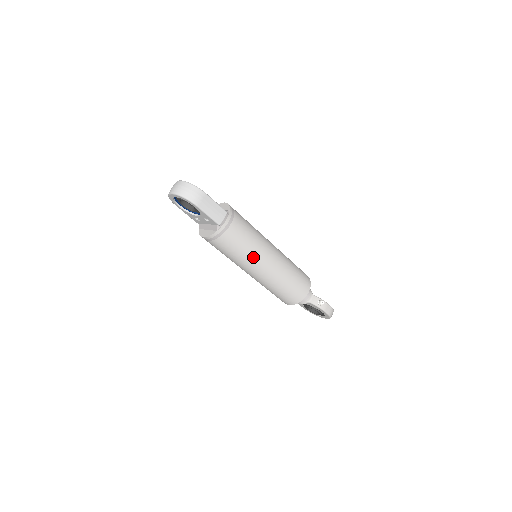
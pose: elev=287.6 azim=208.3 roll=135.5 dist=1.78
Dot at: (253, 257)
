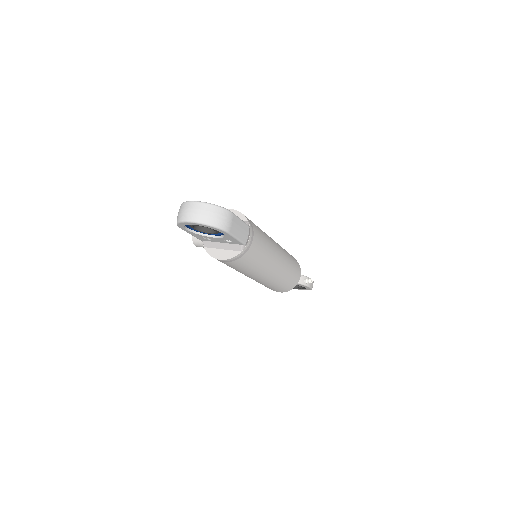
Dot at: (267, 264)
